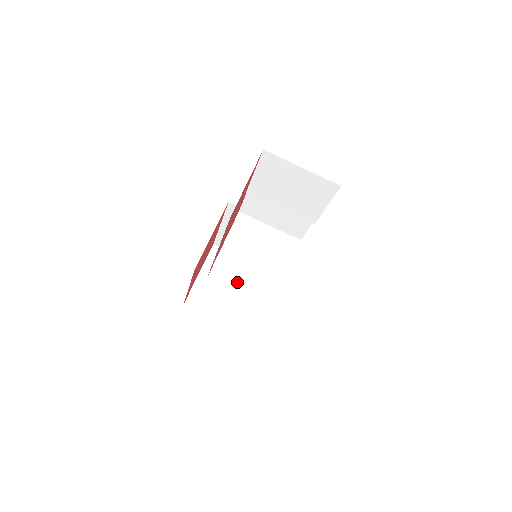
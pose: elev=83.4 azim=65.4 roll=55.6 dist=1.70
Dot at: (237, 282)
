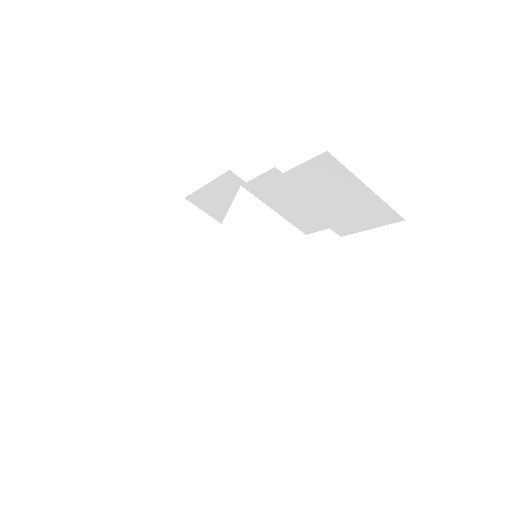
Dot at: (228, 289)
